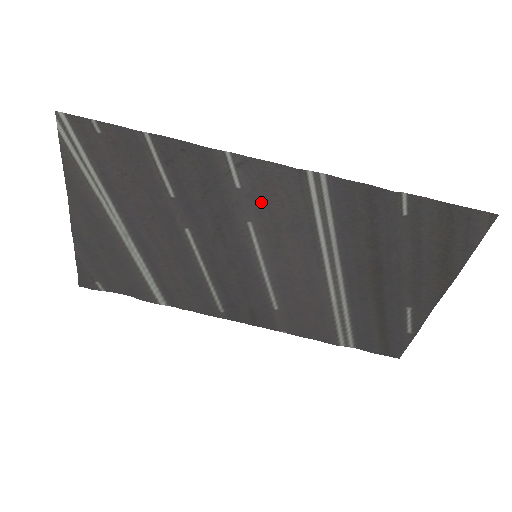
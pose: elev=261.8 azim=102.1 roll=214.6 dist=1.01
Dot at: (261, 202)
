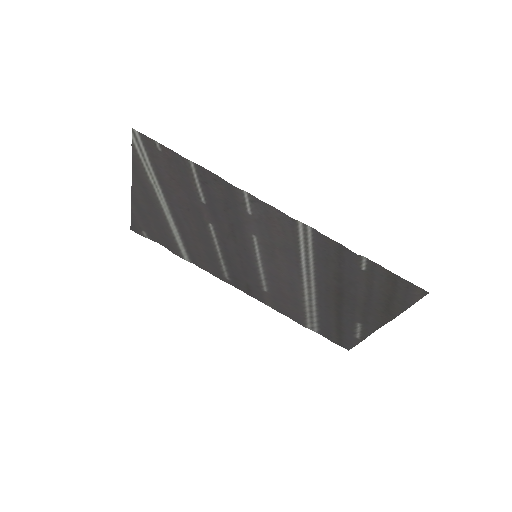
Dot at: (264, 227)
